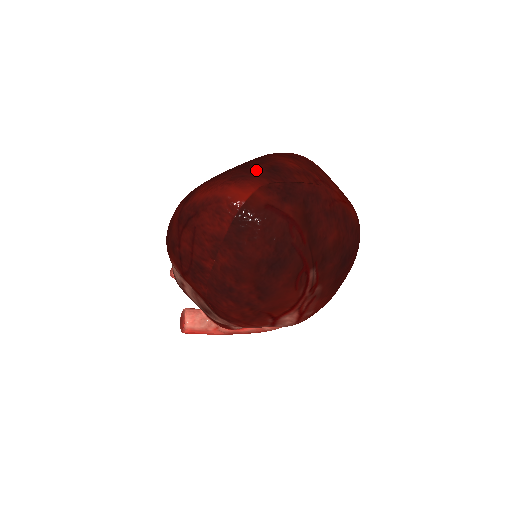
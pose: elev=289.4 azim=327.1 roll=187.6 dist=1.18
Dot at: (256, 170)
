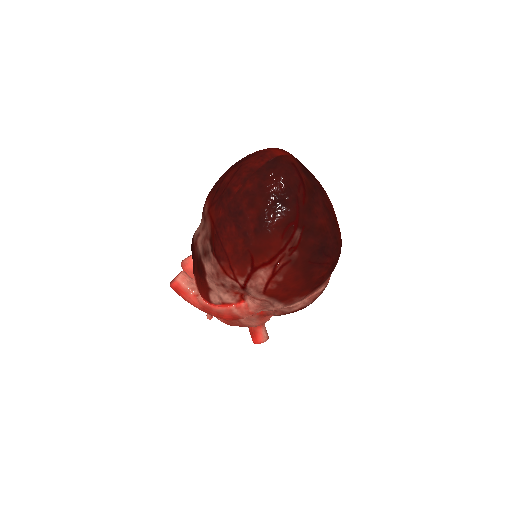
Dot at: occluded
